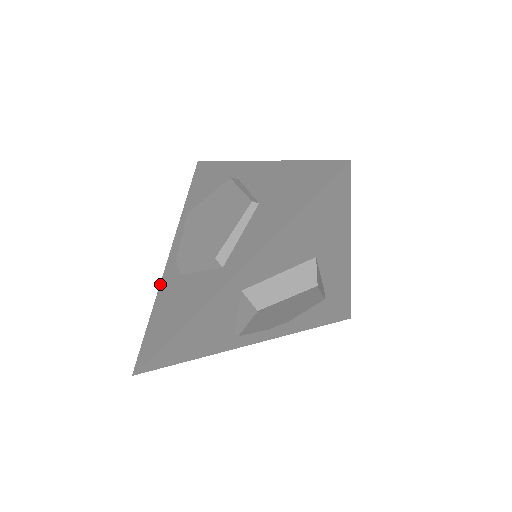
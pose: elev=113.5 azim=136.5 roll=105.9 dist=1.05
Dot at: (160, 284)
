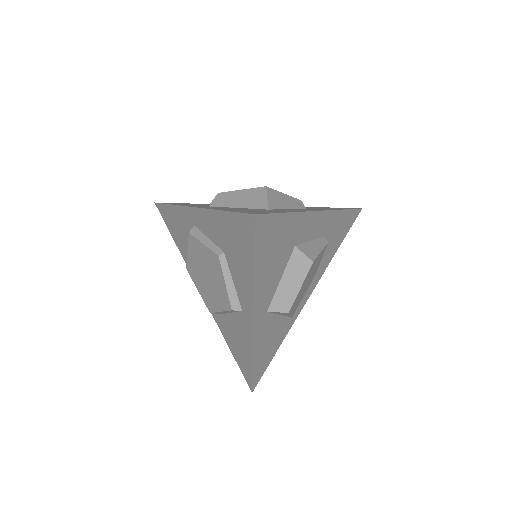
Dot at: (215, 321)
